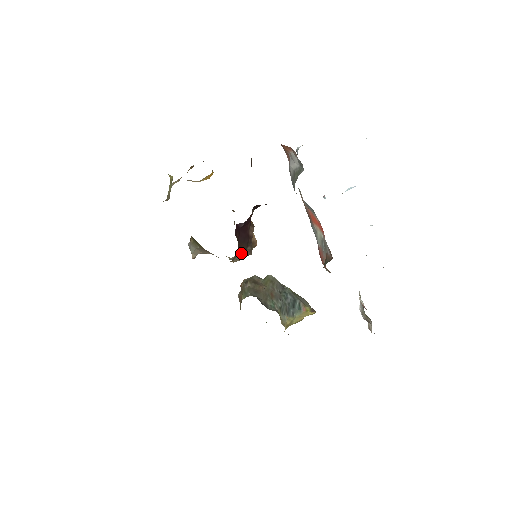
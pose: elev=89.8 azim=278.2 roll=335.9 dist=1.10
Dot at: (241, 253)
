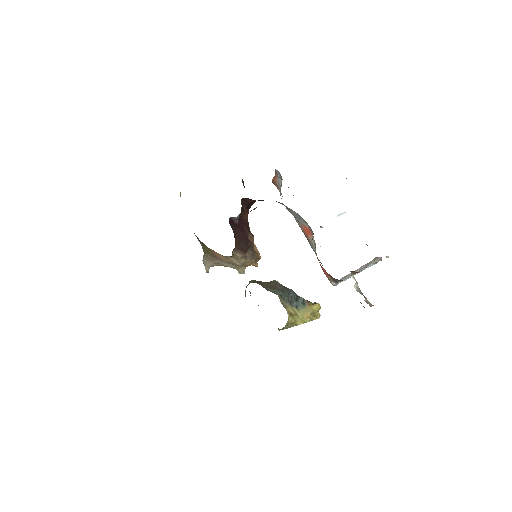
Dot at: (241, 251)
